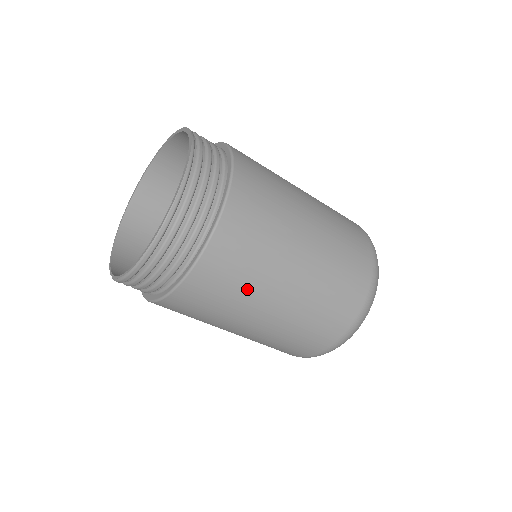
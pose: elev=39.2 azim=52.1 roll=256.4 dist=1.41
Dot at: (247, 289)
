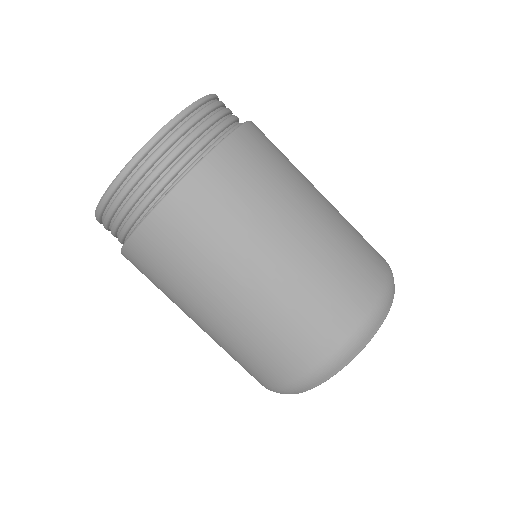
Dot at: (254, 211)
